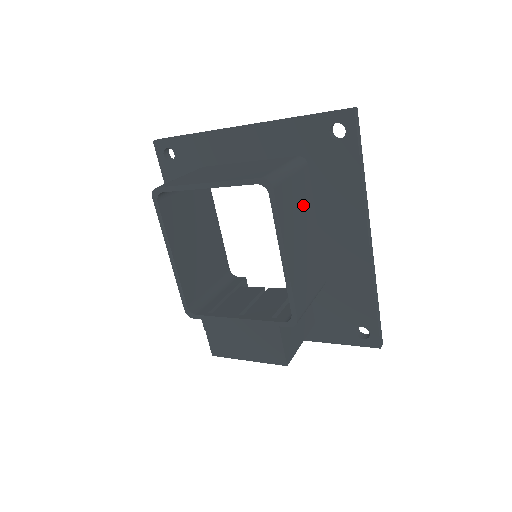
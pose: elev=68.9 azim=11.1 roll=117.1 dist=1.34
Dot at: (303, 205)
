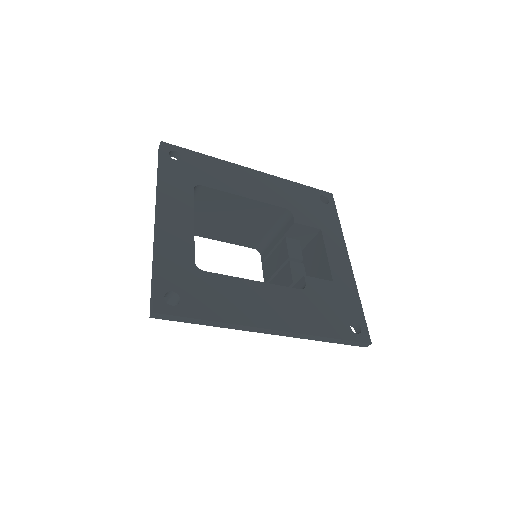
Dot at: occluded
